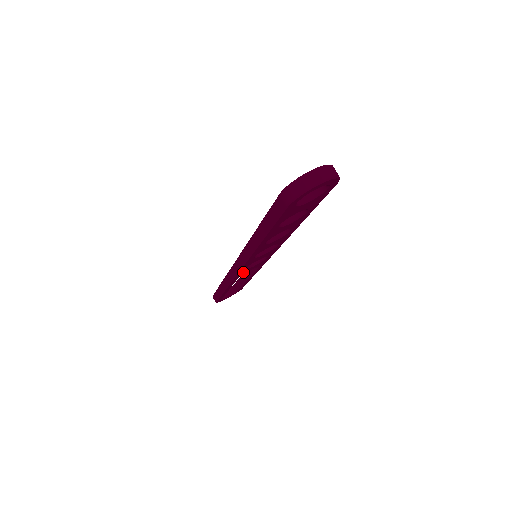
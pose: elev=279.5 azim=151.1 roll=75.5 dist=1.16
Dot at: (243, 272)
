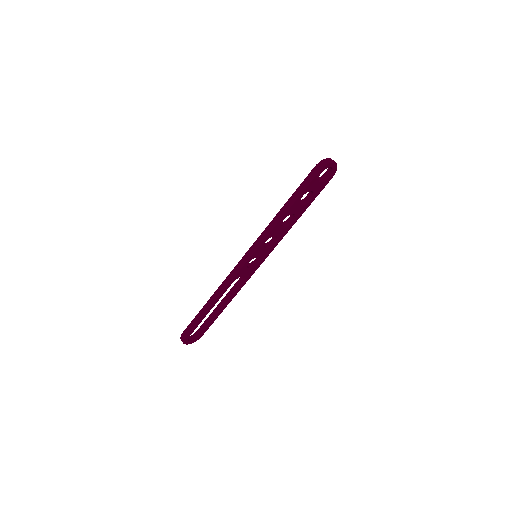
Dot at: (242, 271)
